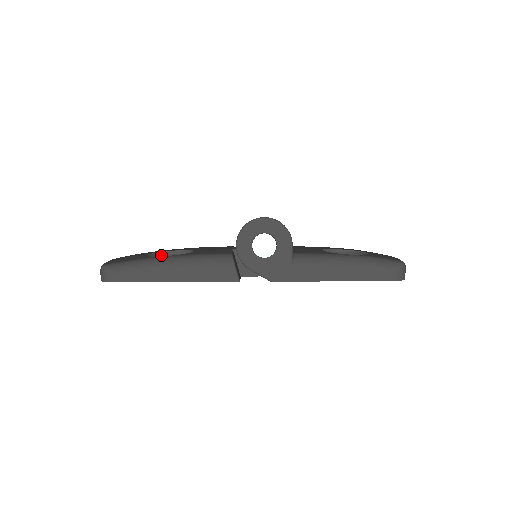
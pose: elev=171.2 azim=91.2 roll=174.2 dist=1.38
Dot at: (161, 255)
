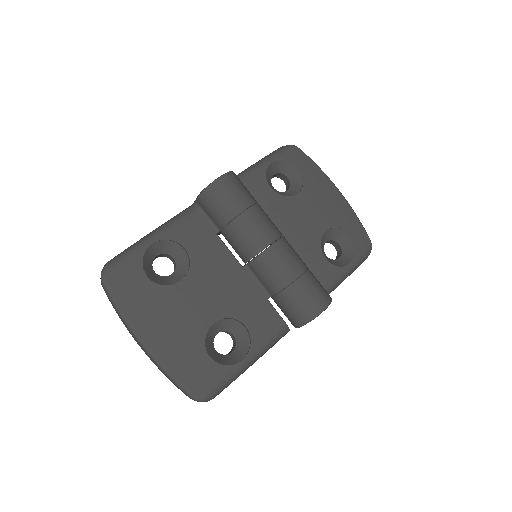
Dot at: (207, 335)
